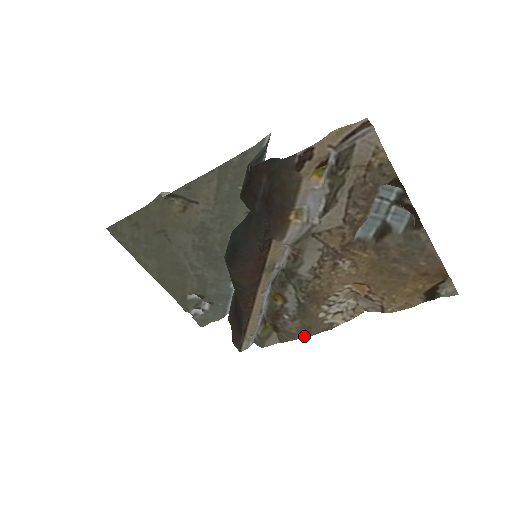
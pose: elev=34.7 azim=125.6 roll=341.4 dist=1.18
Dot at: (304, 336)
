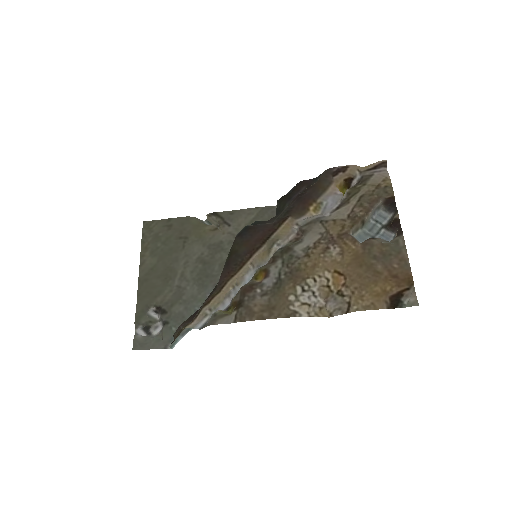
Dot at: (263, 318)
